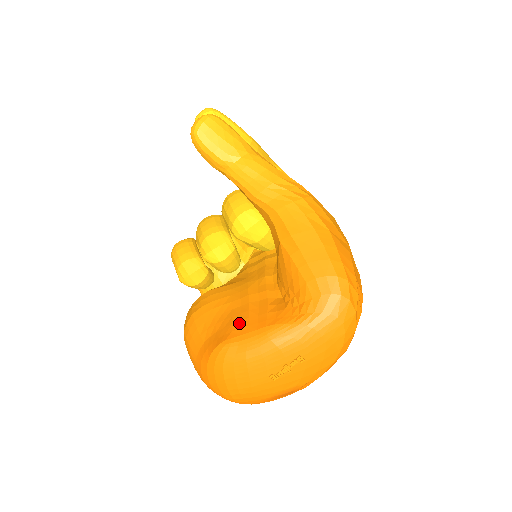
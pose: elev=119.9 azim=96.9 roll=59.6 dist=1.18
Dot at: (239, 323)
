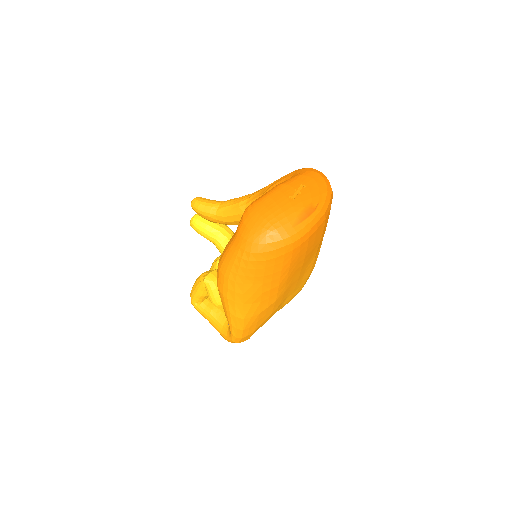
Dot at: occluded
